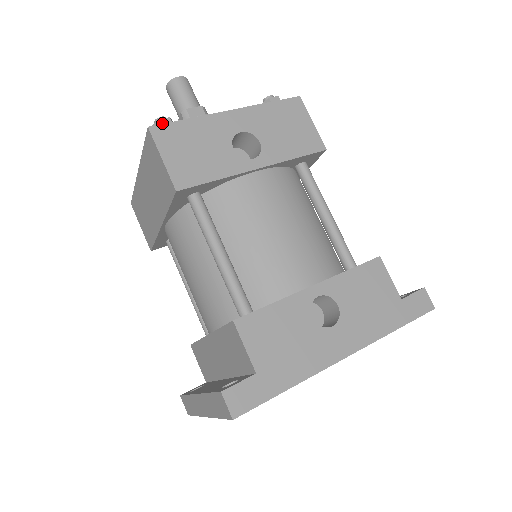
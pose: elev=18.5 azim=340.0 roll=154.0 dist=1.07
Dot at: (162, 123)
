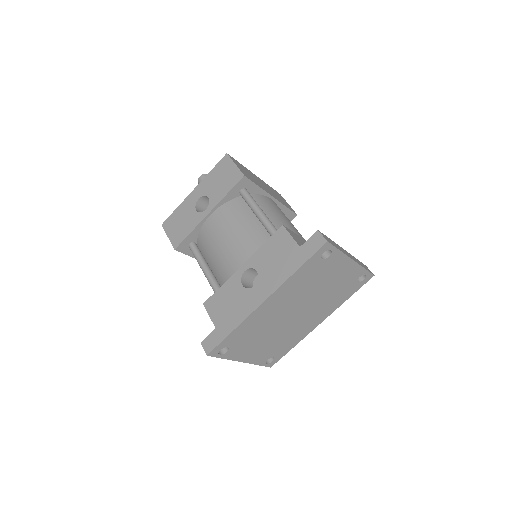
Dot at: occluded
